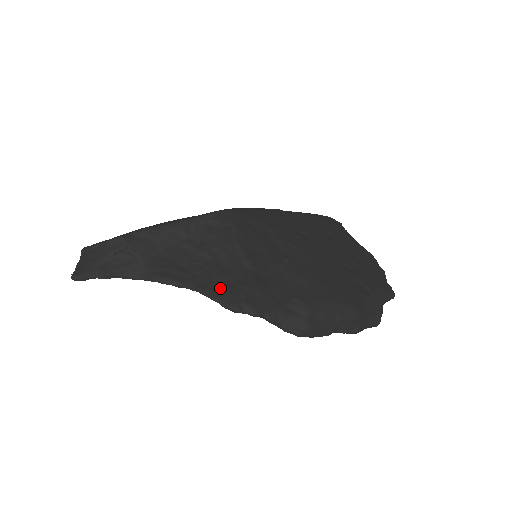
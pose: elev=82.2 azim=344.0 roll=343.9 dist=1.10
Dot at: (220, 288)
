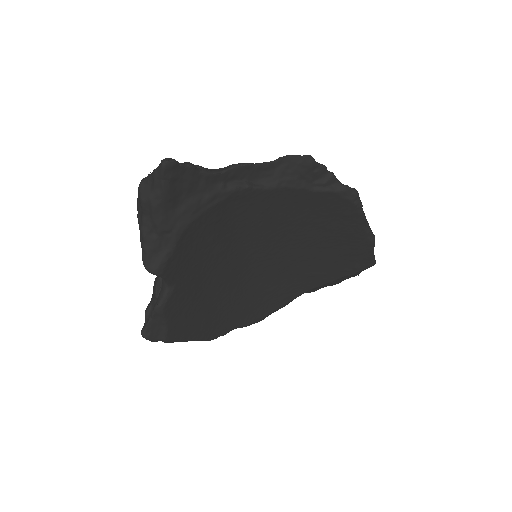
Dot at: occluded
